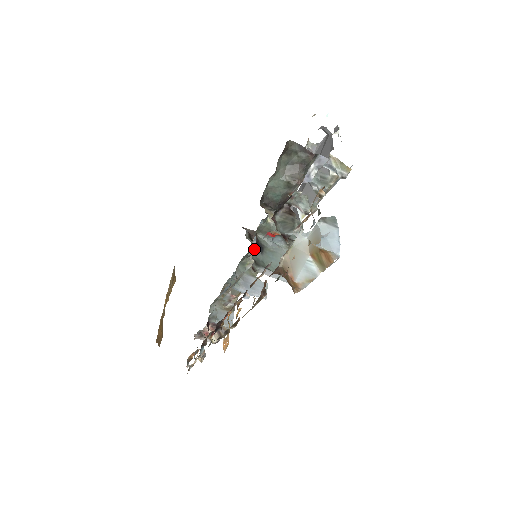
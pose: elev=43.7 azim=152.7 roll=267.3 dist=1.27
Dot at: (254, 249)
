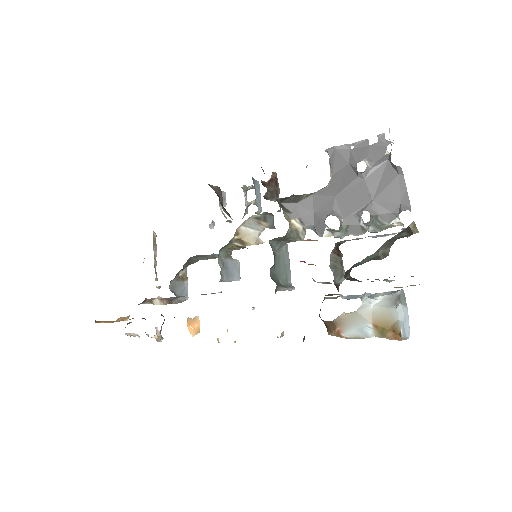
Dot at: (272, 266)
